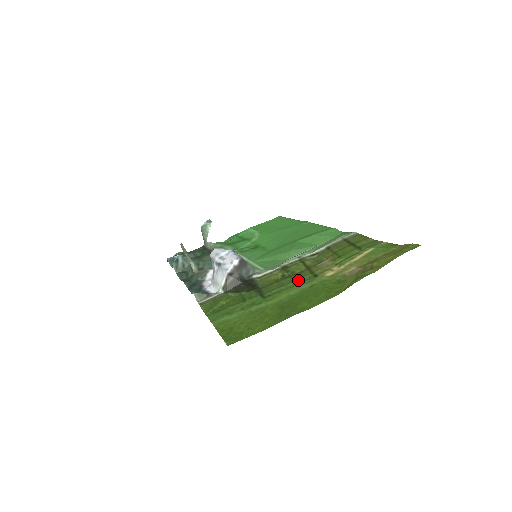
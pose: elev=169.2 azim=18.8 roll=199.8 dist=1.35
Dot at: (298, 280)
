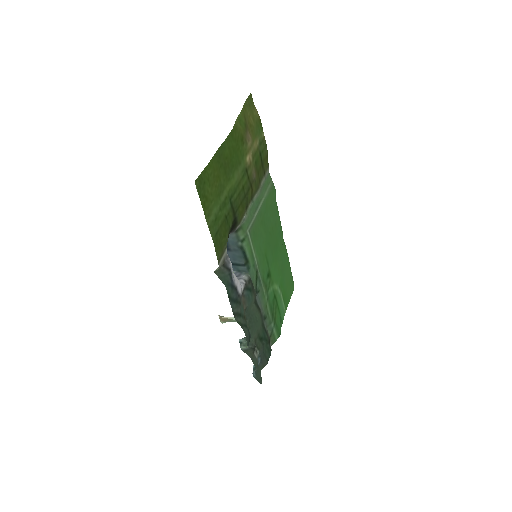
Dot at: (243, 183)
